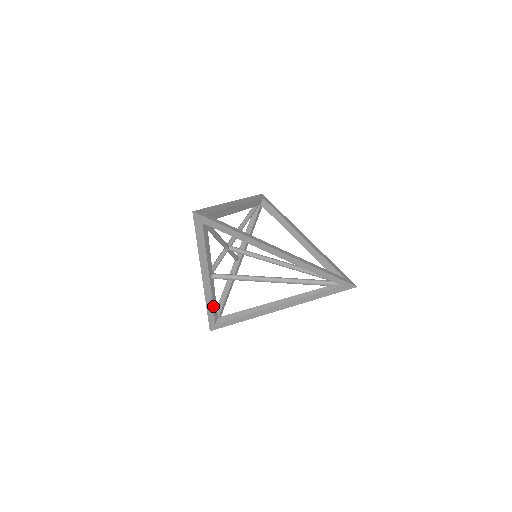
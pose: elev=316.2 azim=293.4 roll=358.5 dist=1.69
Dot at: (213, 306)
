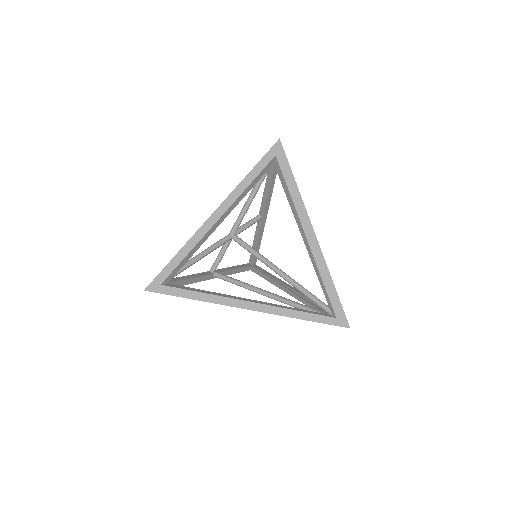
Dot at: (235, 273)
